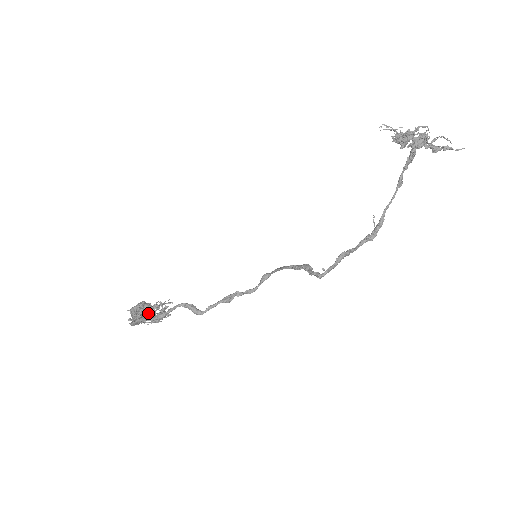
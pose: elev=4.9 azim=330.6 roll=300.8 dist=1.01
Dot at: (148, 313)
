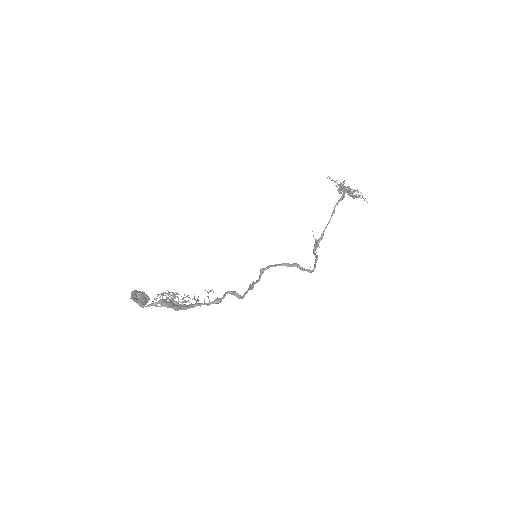
Dot at: occluded
